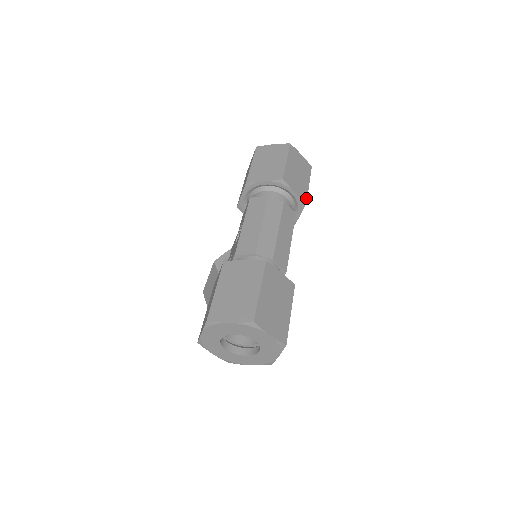
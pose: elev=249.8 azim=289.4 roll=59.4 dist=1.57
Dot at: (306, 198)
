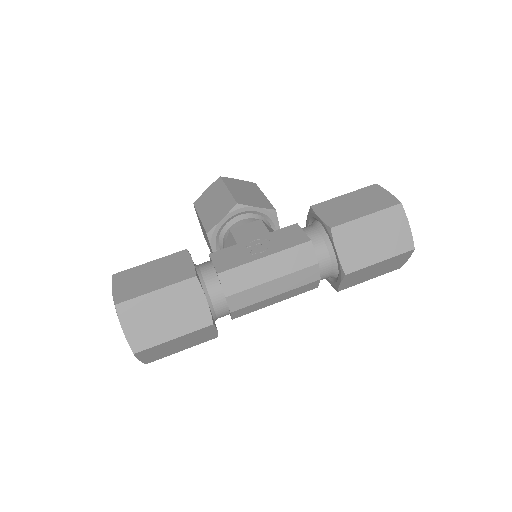
Dot at: (344, 288)
